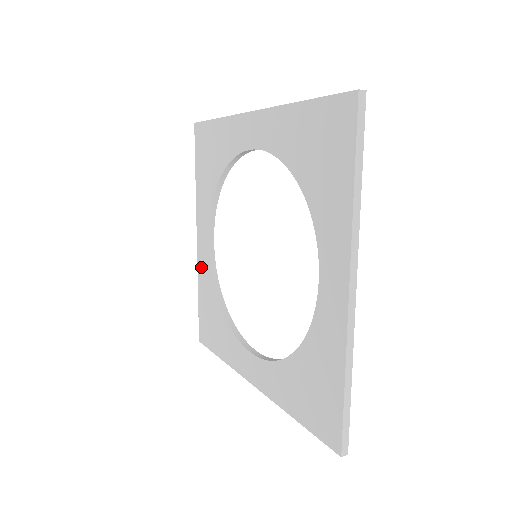
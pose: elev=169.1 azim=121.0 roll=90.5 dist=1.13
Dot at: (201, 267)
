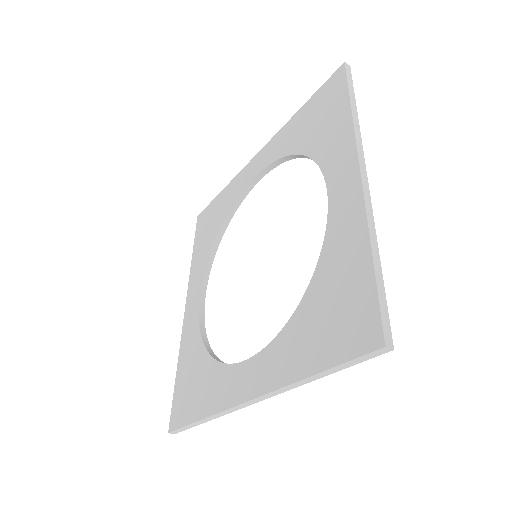
Dot at: (186, 333)
